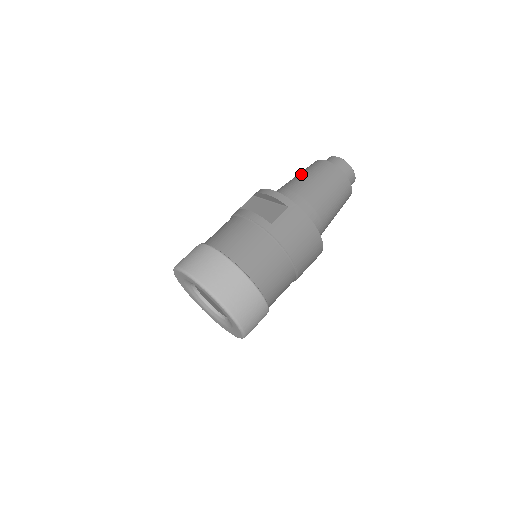
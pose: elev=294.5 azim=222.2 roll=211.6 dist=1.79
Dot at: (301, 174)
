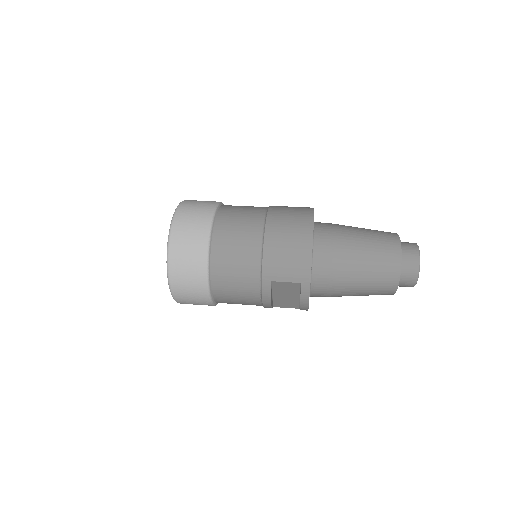
Dot at: occluded
